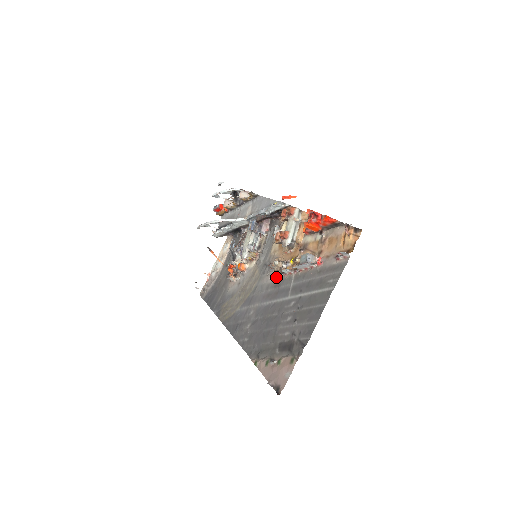
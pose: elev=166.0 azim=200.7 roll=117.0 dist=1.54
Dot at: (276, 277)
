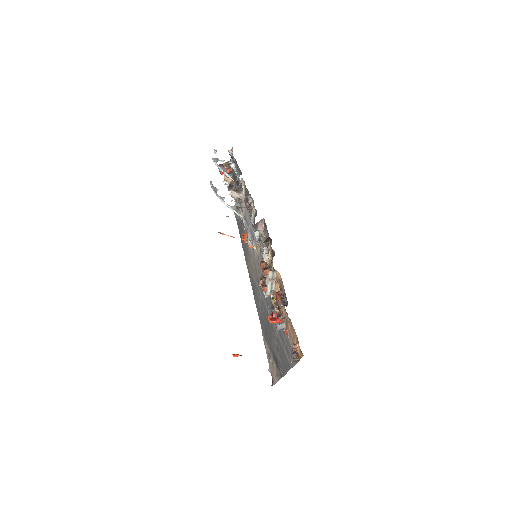
Dot at: (269, 294)
